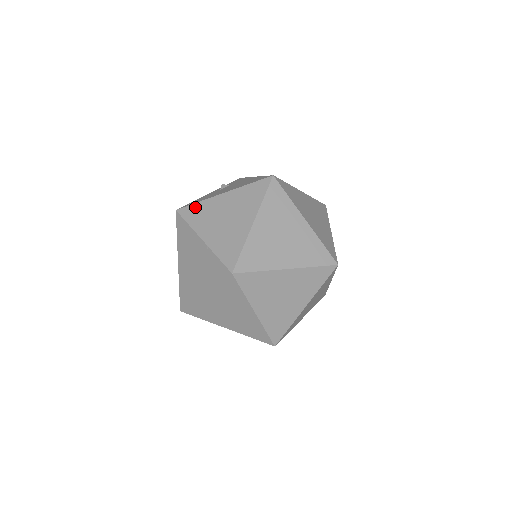
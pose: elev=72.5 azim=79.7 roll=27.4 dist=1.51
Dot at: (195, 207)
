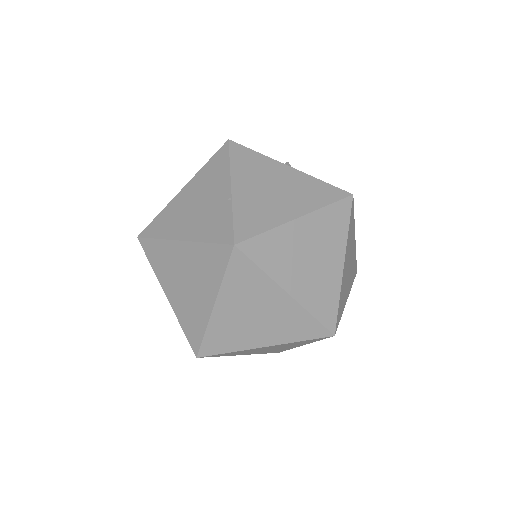
Dot at: (250, 153)
